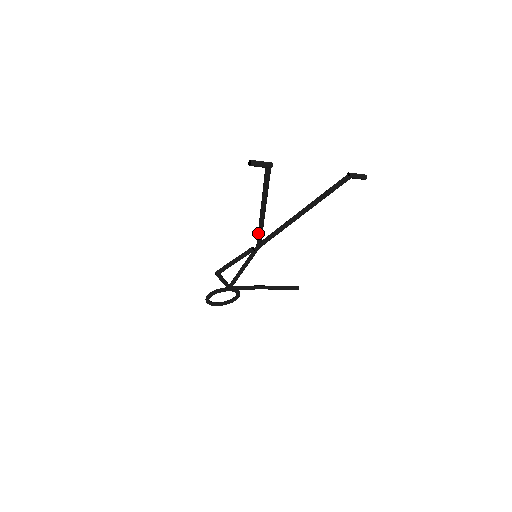
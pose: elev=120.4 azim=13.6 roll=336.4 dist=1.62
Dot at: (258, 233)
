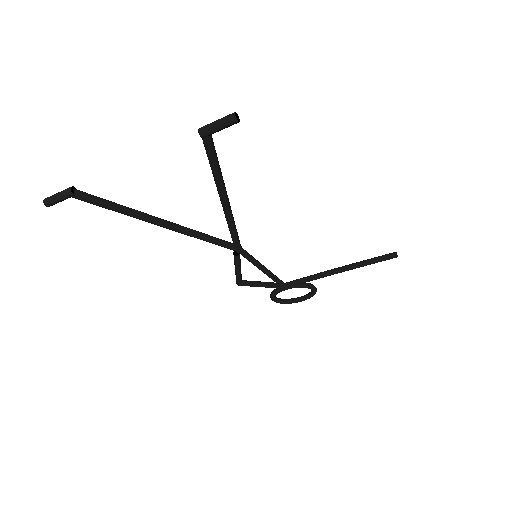
Dot at: occluded
